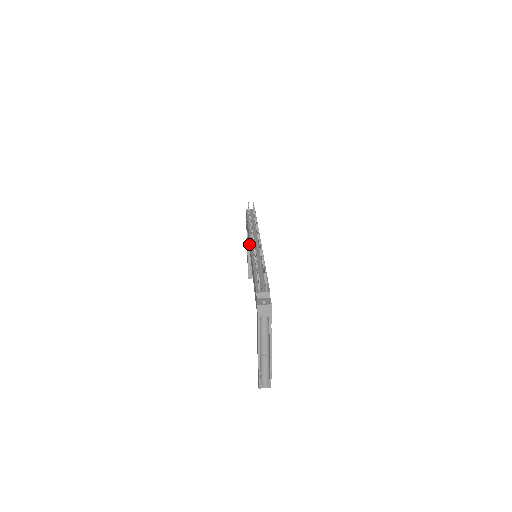
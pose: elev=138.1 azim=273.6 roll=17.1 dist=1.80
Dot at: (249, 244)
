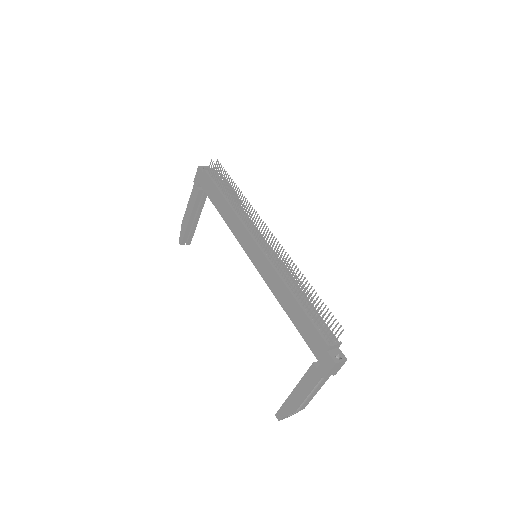
Dot at: (240, 236)
